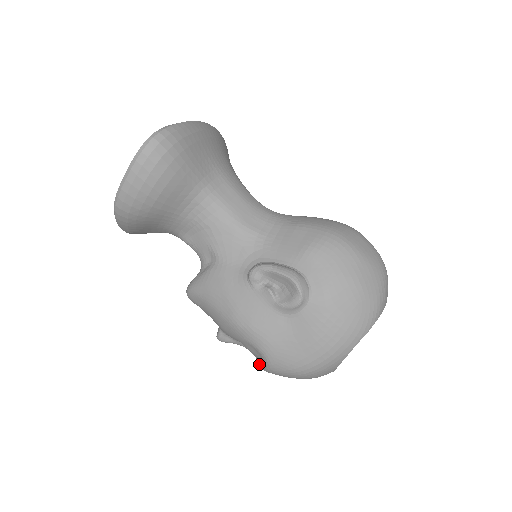
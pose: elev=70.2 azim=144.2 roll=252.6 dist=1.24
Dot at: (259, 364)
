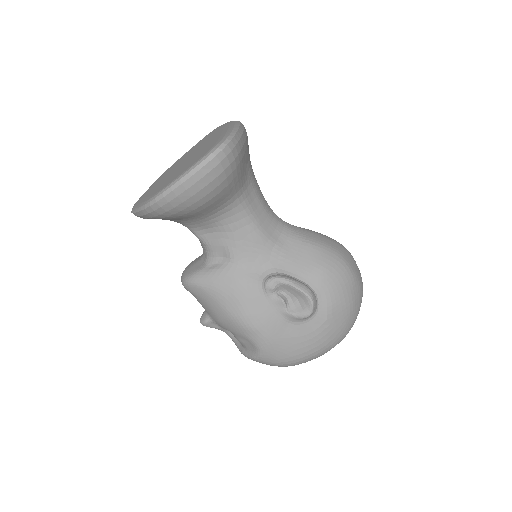
Dot at: (243, 351)
